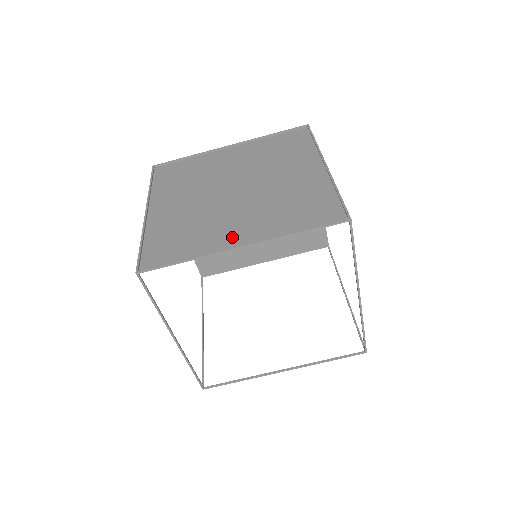
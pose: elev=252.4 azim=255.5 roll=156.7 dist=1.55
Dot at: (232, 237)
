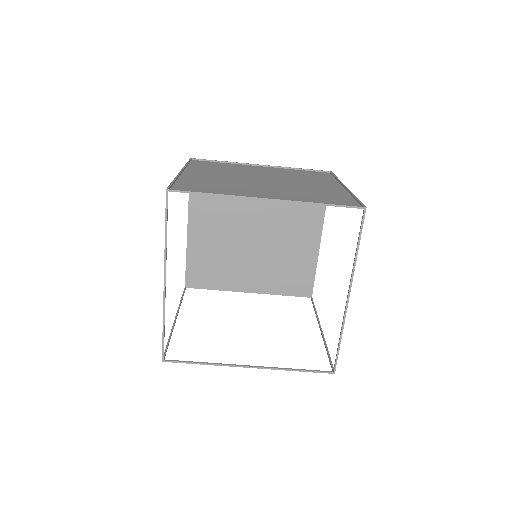
Dot at: (259, 195)
